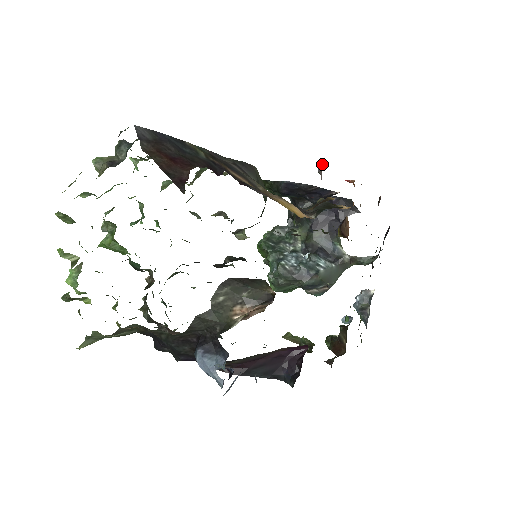
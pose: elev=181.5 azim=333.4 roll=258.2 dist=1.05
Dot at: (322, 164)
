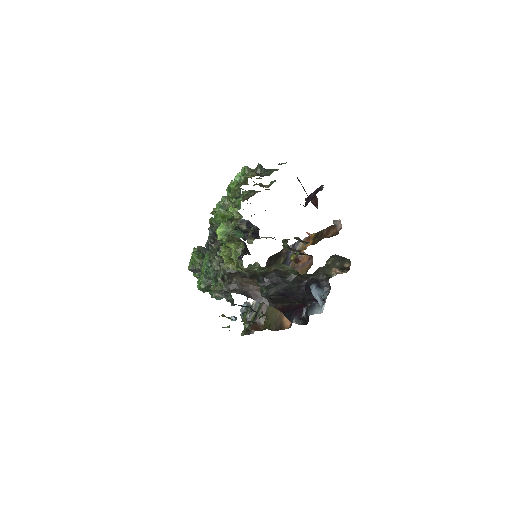
Dot at: (338, 221)
